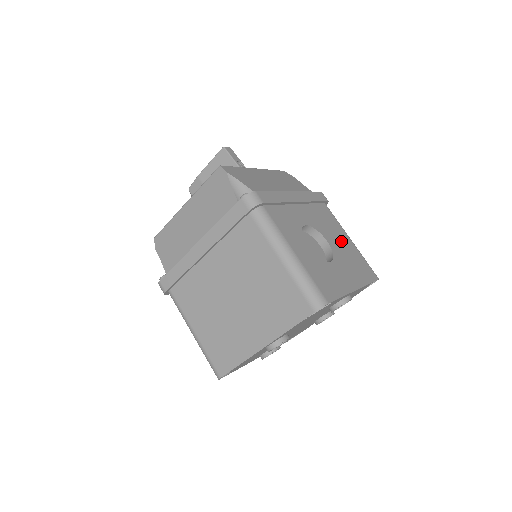
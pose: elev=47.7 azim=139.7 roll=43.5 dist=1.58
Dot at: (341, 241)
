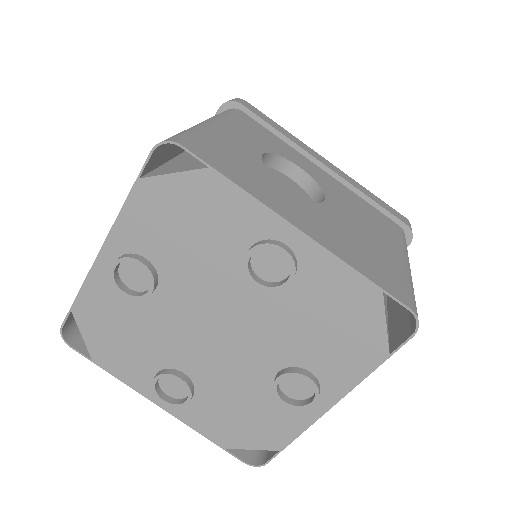
Dot at: (369, 233)
